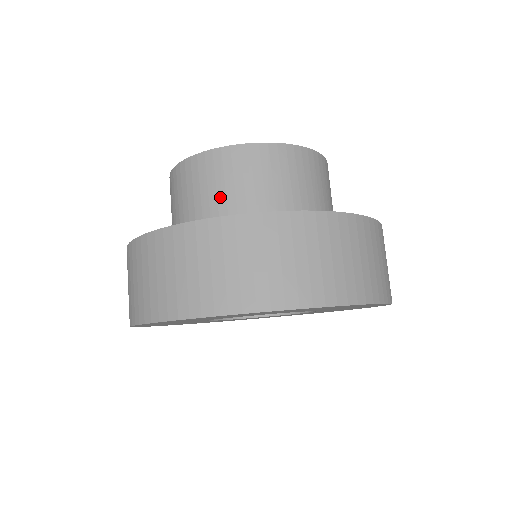
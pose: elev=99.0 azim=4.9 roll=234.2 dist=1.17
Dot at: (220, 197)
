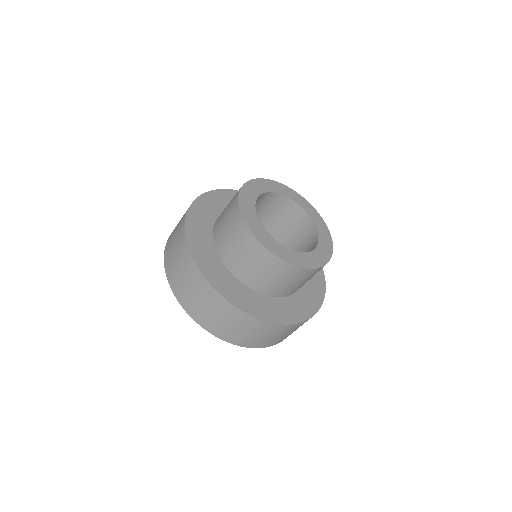
Dot at: (289, 287)
